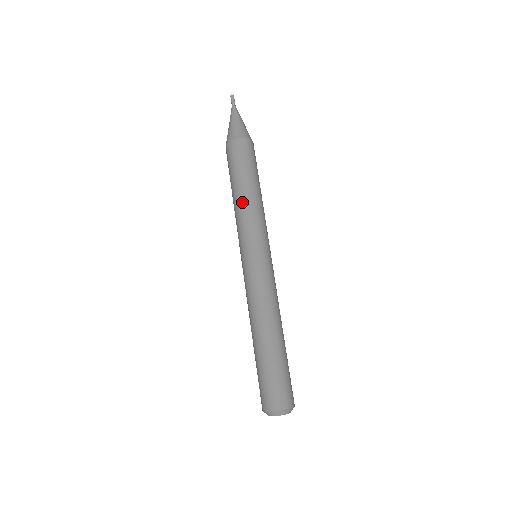
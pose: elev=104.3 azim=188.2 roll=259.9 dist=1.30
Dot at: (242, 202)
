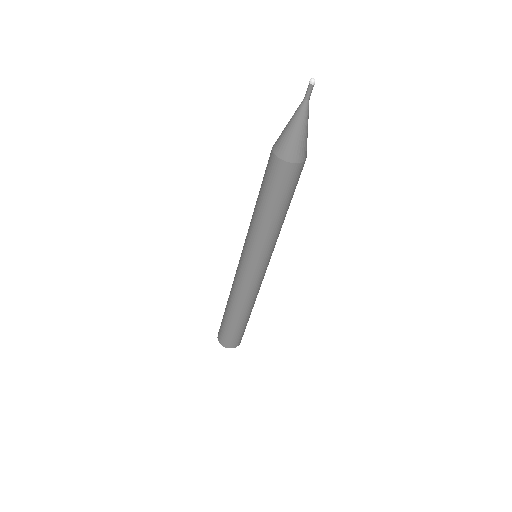
Dot at: (256, 219)
